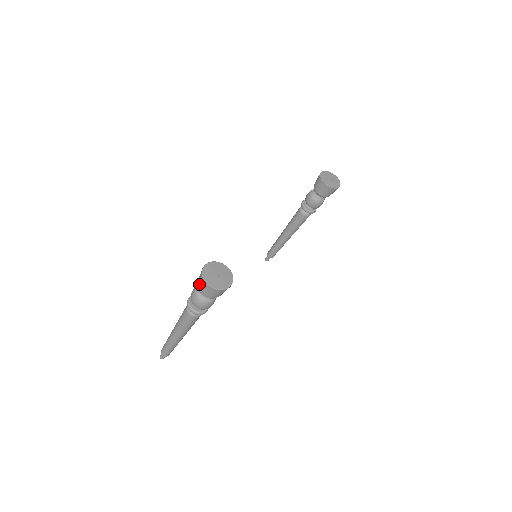
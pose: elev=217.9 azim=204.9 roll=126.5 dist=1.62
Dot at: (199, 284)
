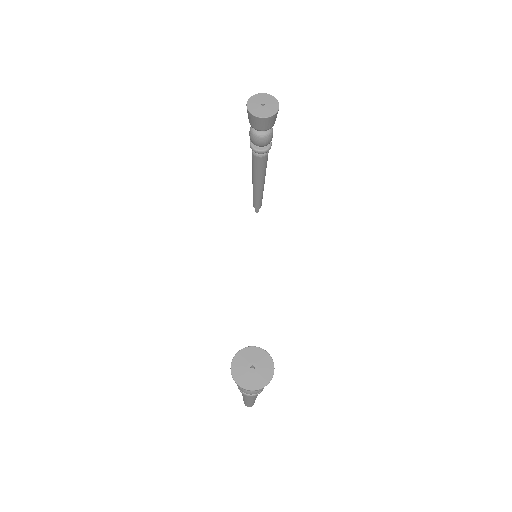
Dot at: occluded
